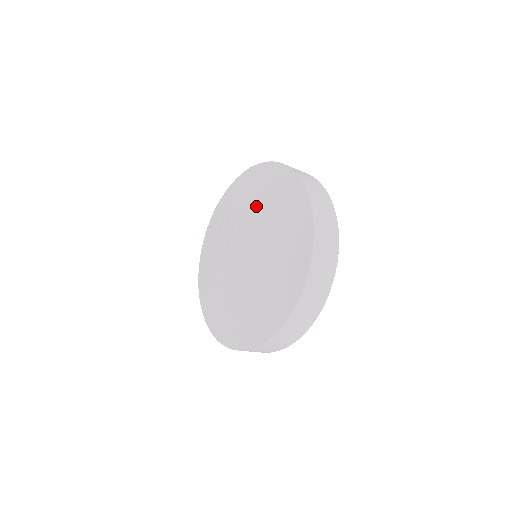
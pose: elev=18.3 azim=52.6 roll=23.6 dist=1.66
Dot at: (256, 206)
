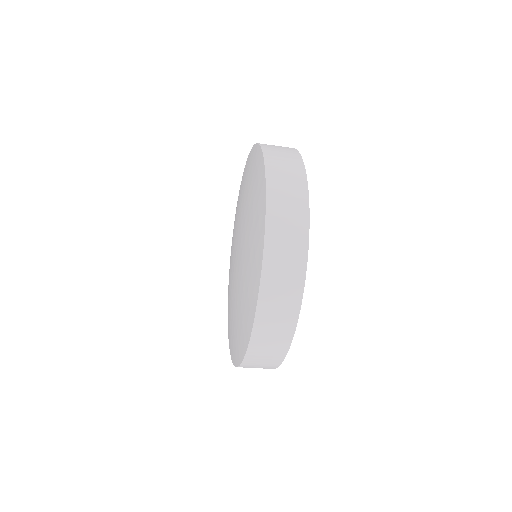
Dot at: (246, 204)
